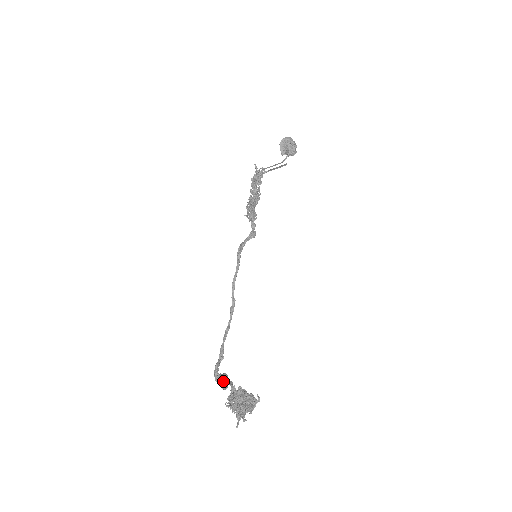
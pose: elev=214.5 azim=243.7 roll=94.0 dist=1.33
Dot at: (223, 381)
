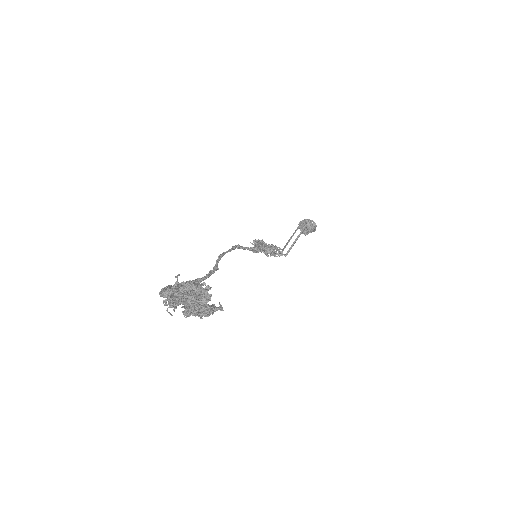
Dot at: occluded
